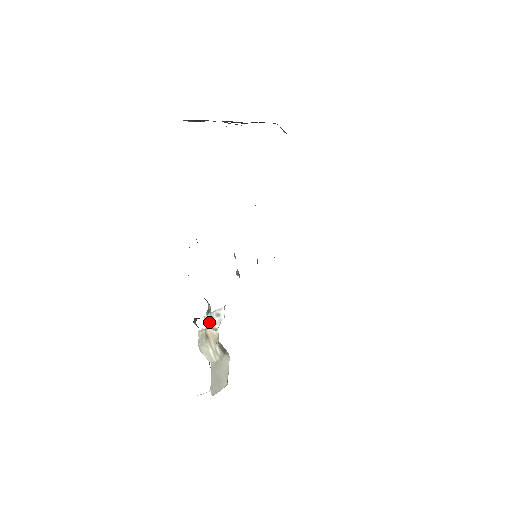
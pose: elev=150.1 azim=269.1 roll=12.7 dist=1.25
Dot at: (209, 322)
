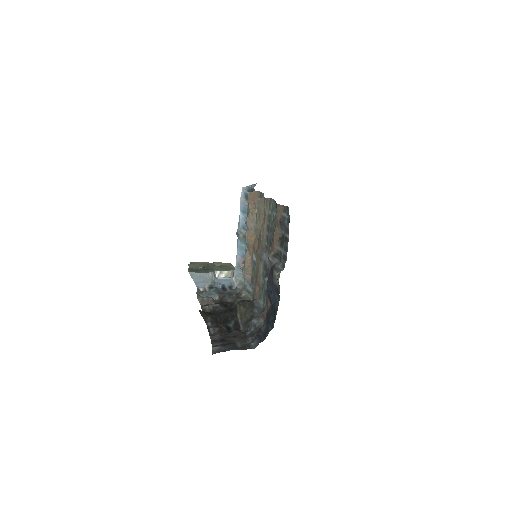
Dot at: occluded
